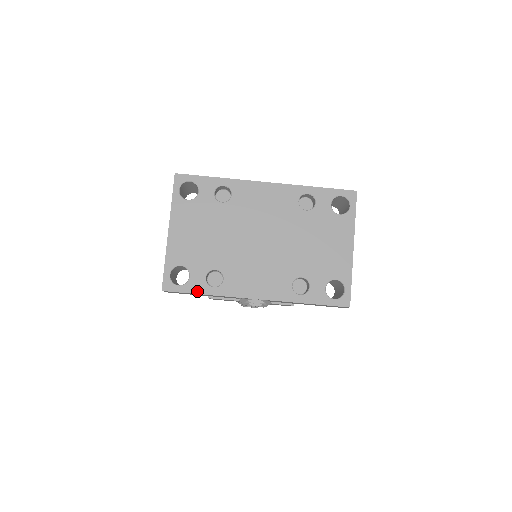
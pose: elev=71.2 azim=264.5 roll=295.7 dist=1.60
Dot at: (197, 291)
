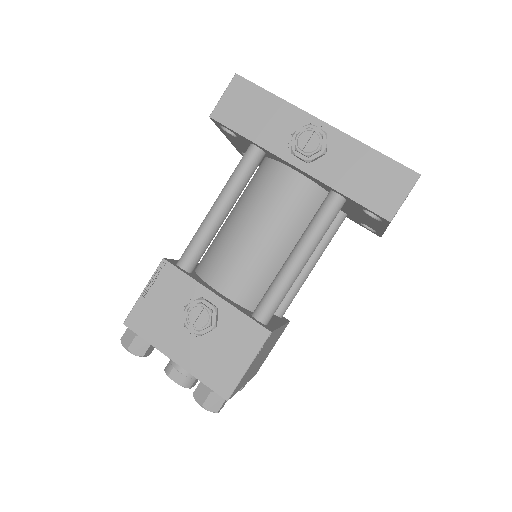
Dot at: (268, 92)
